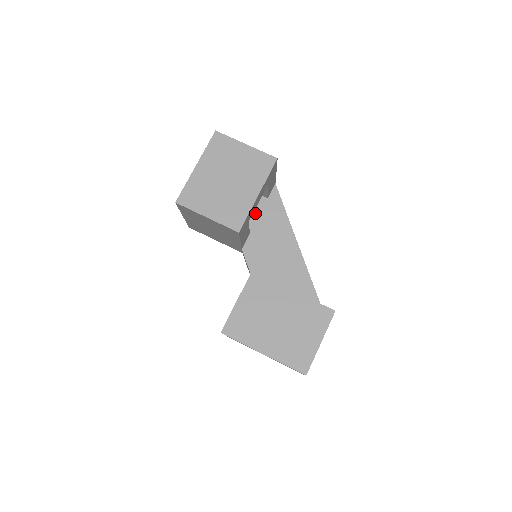
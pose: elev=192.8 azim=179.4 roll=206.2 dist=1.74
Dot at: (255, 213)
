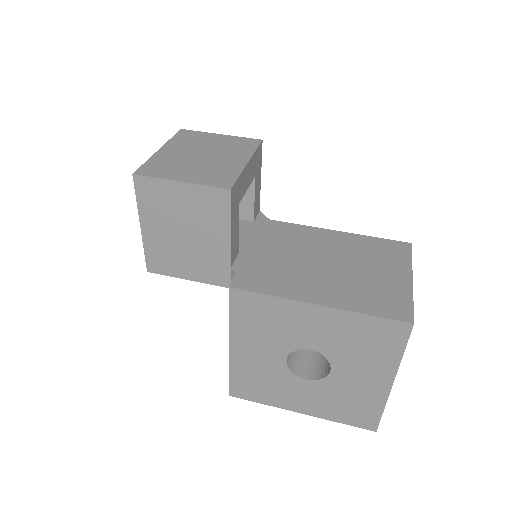
Dot at: (241, 235)
